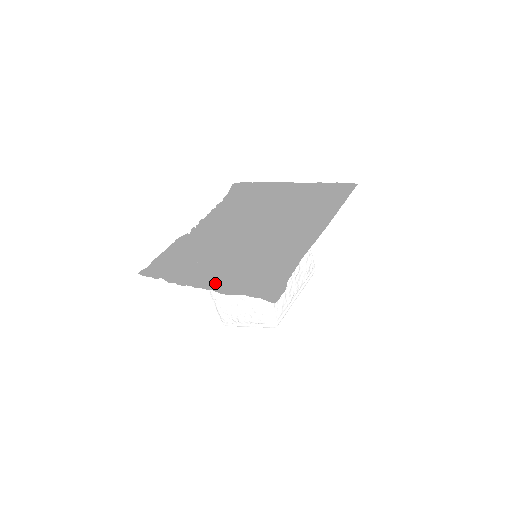
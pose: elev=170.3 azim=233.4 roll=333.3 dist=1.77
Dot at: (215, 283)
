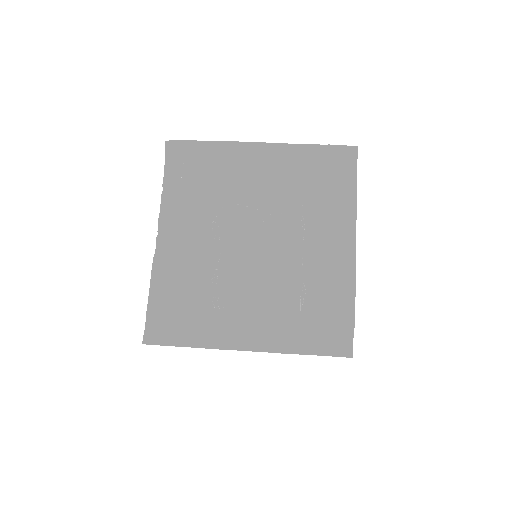
Dot at: (267, 343)
